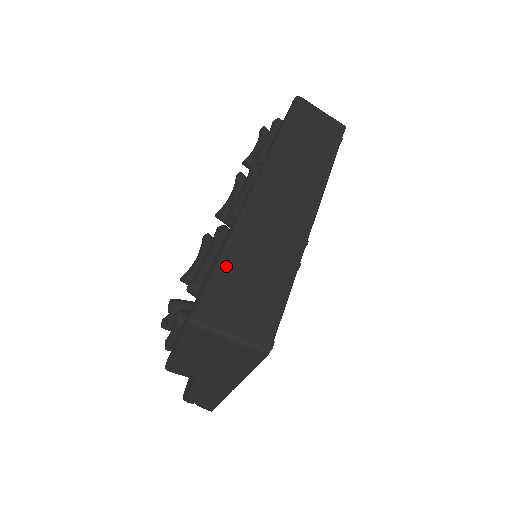
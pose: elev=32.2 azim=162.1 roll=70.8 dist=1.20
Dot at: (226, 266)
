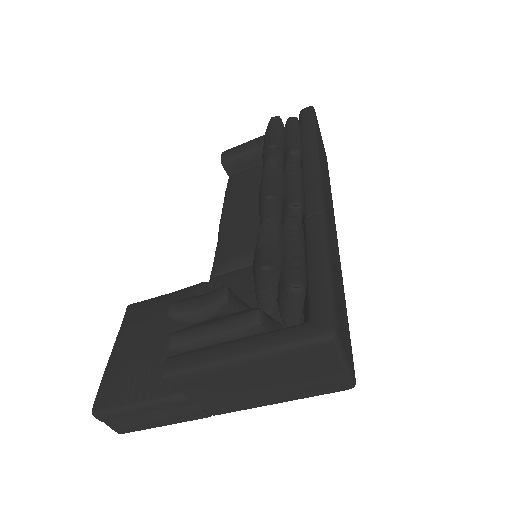
Dot at: (334, 274)
